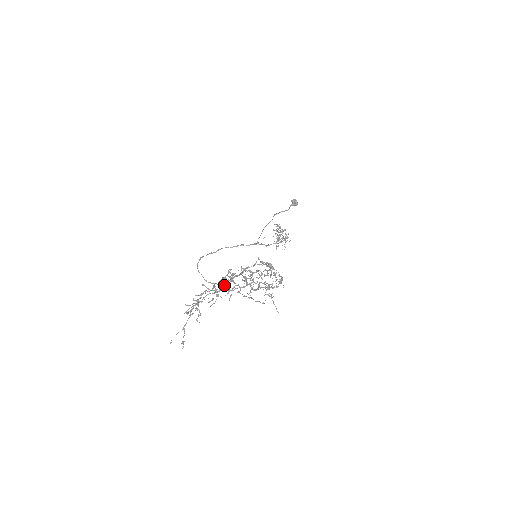
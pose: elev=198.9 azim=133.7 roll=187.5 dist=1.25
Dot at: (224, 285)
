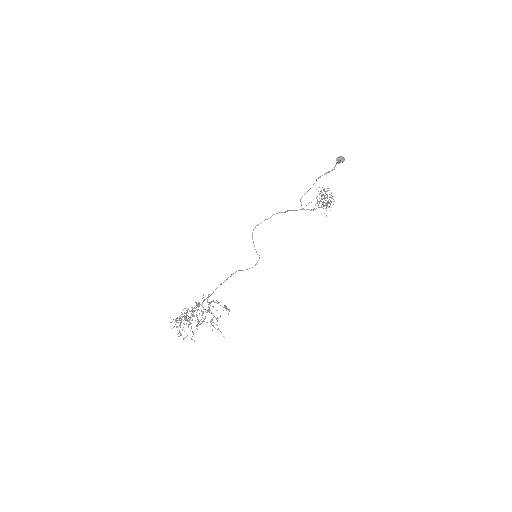
Dot at: occluded
